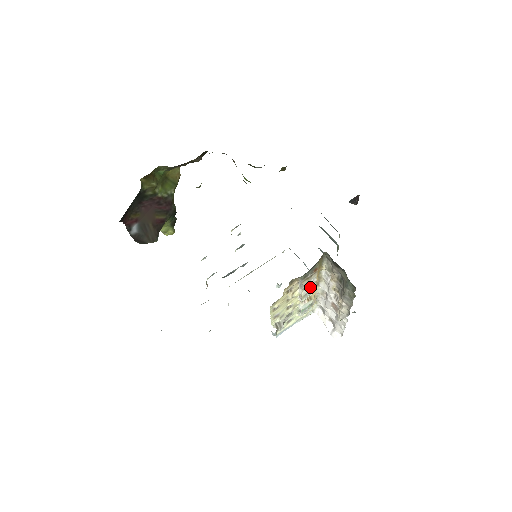
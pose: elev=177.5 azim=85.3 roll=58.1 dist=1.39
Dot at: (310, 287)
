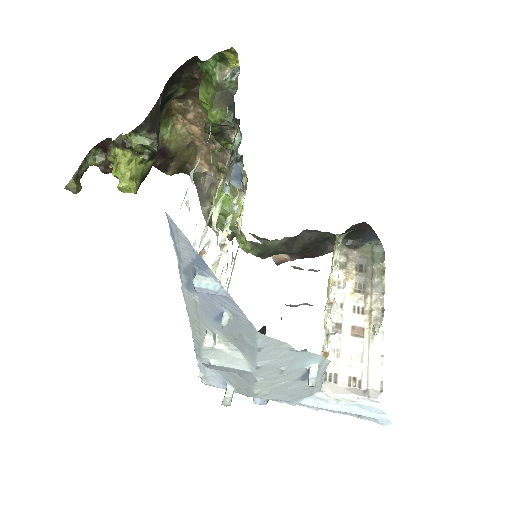
Dot at: occluded
